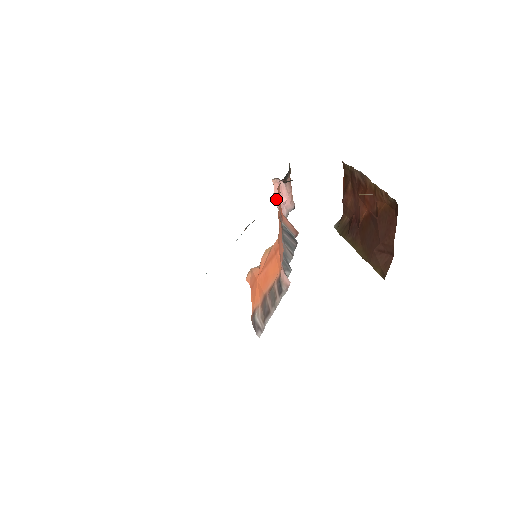
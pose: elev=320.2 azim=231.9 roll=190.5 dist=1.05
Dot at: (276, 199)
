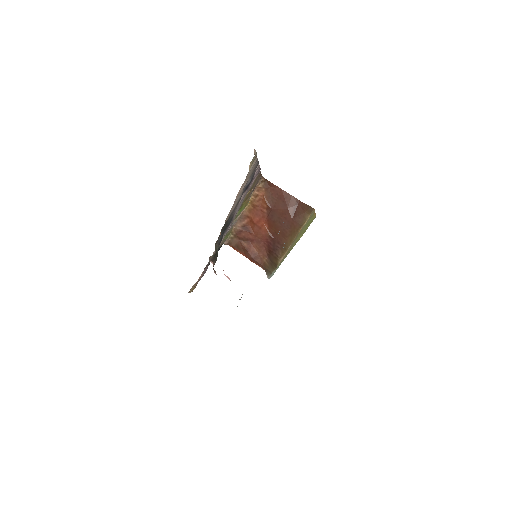
Dot at: occluded
